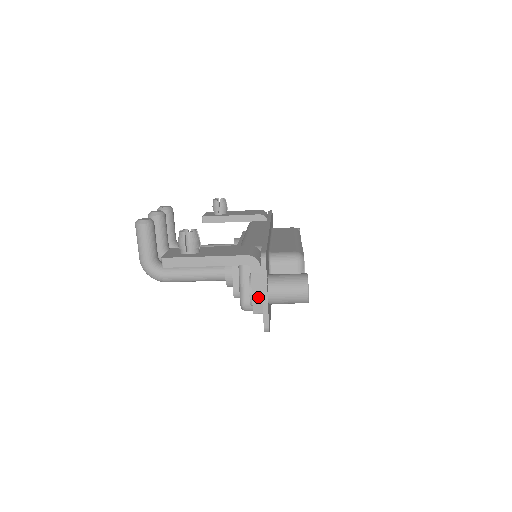
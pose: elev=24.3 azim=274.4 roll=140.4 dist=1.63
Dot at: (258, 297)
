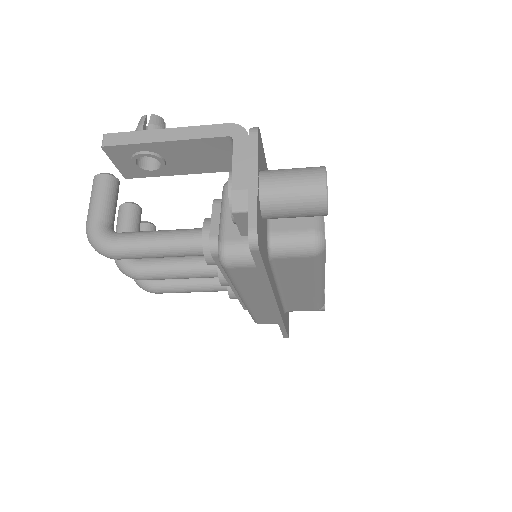
Dot at: (242, 181)
